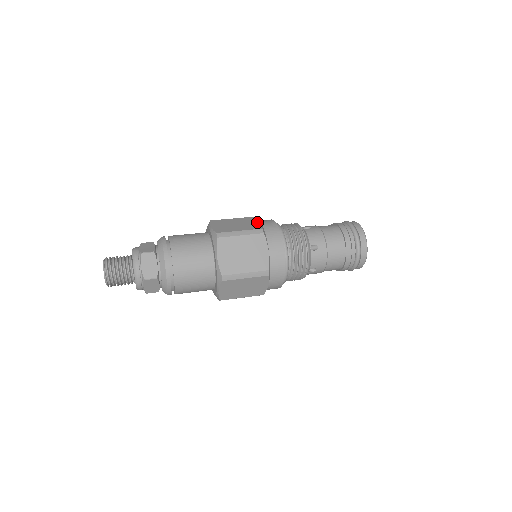
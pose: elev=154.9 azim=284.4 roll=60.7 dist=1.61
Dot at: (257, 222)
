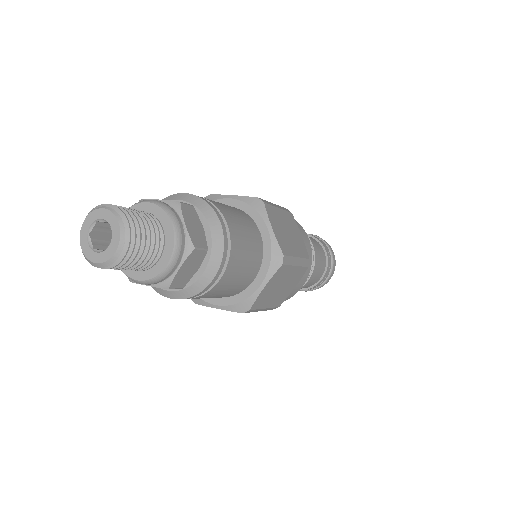
Dot at: occluded
